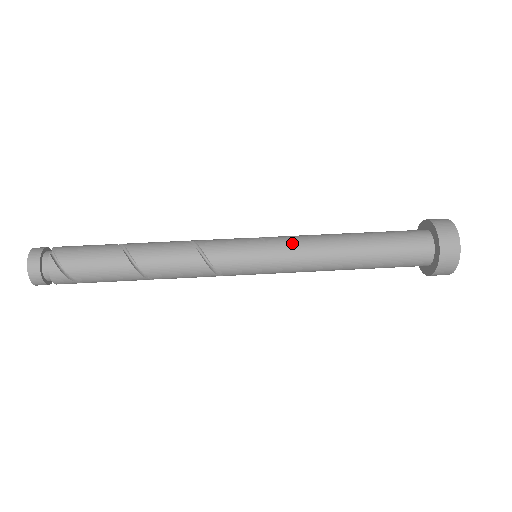
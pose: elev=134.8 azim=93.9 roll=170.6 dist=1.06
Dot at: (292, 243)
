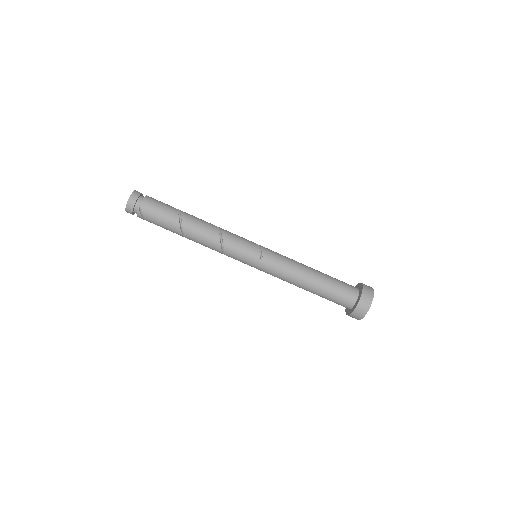
Dot at: (275, 269)
